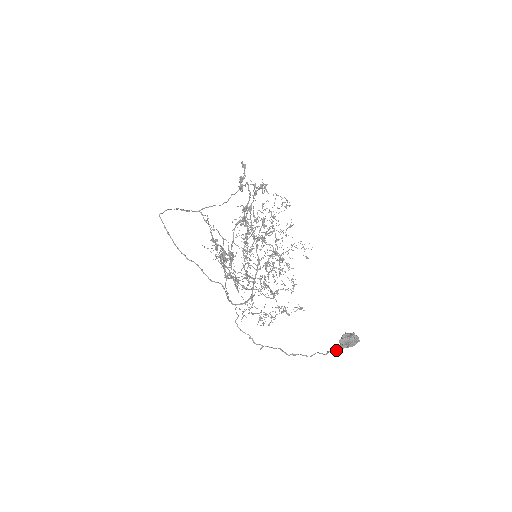
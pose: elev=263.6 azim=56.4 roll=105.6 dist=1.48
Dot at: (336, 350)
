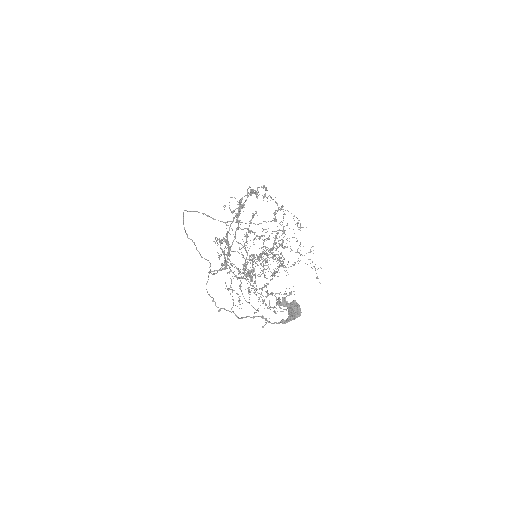
Dot at: (283, 322)
